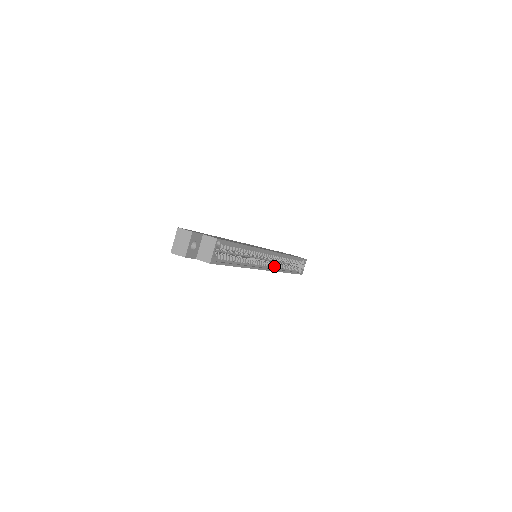
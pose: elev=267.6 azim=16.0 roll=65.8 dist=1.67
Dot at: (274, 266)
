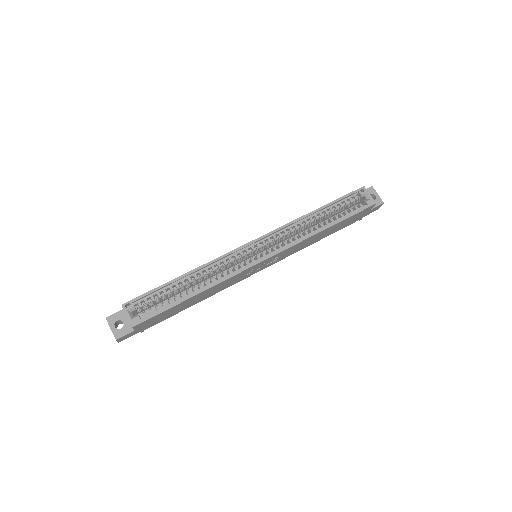
Dot at: (284, 245)
